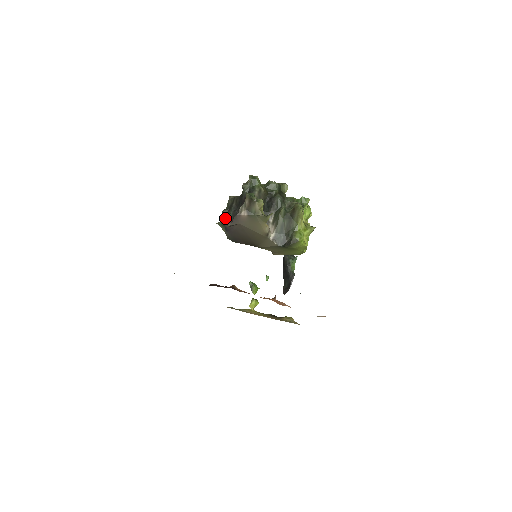
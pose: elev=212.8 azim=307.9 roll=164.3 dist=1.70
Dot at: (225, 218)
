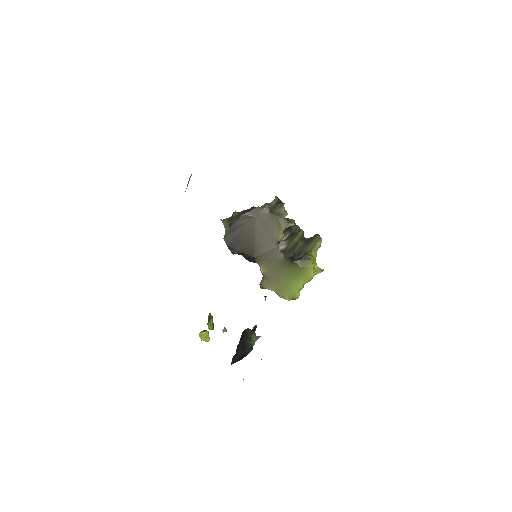
Dot at: (235, 216)
